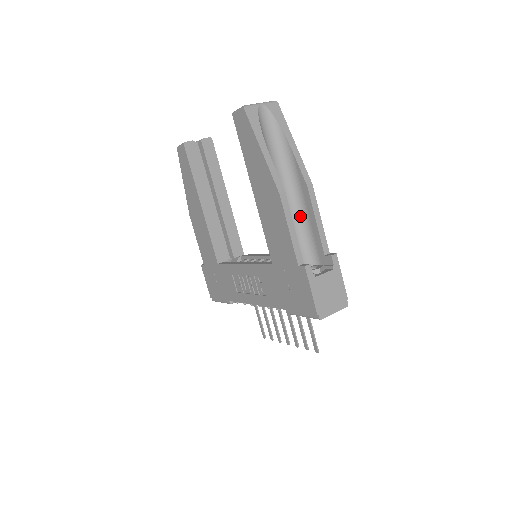
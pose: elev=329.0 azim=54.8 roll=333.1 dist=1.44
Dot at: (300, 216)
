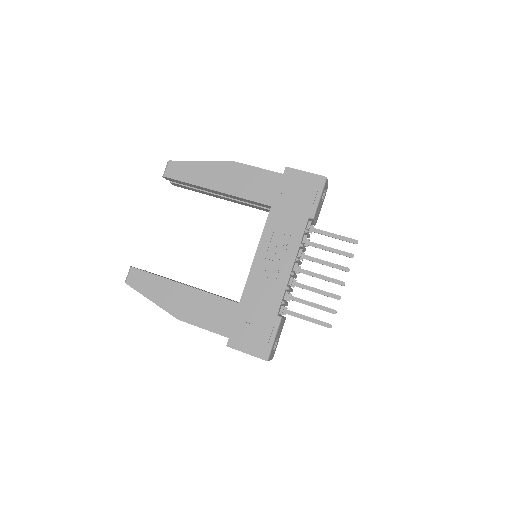
Dot at: occluded
